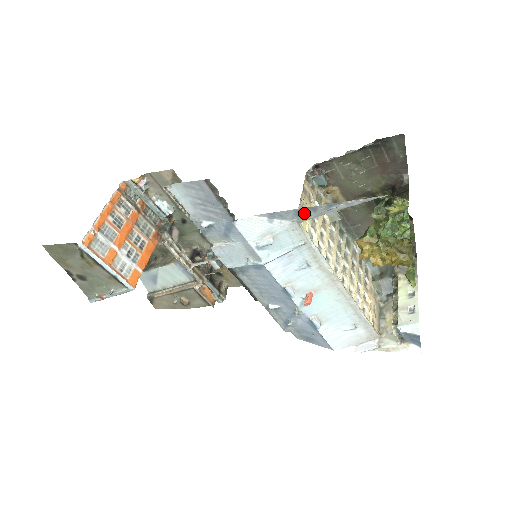
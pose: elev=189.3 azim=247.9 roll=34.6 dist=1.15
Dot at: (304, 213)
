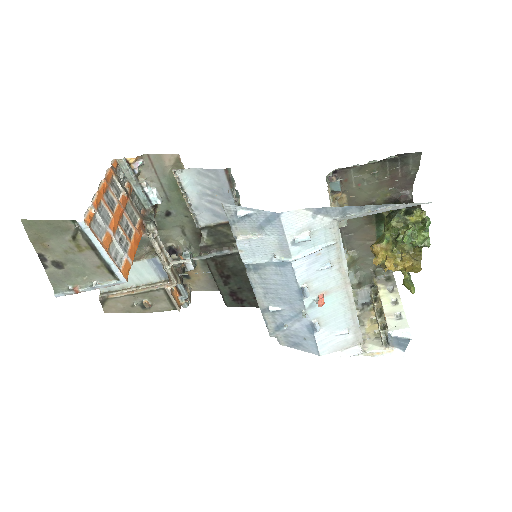
Dot at: (349, 212)
